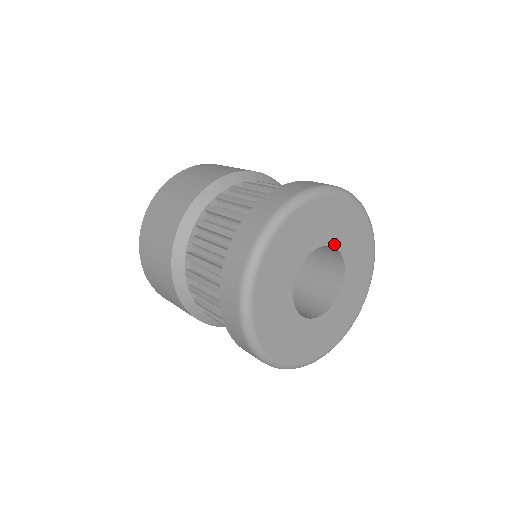
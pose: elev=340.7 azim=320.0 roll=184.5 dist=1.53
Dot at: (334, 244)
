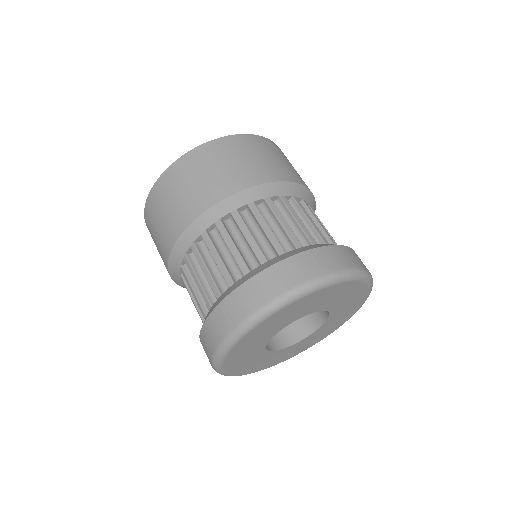
Dot at: (324, 309)
